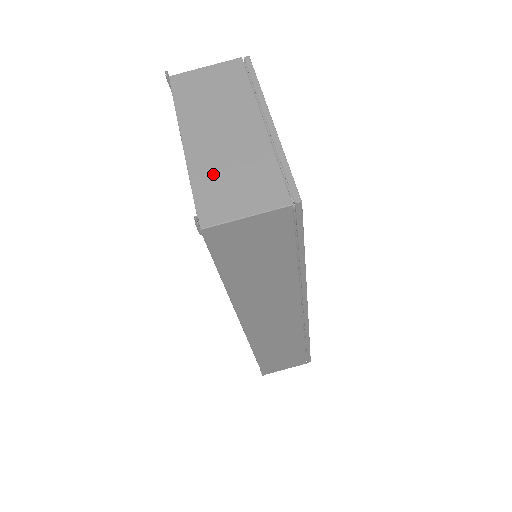
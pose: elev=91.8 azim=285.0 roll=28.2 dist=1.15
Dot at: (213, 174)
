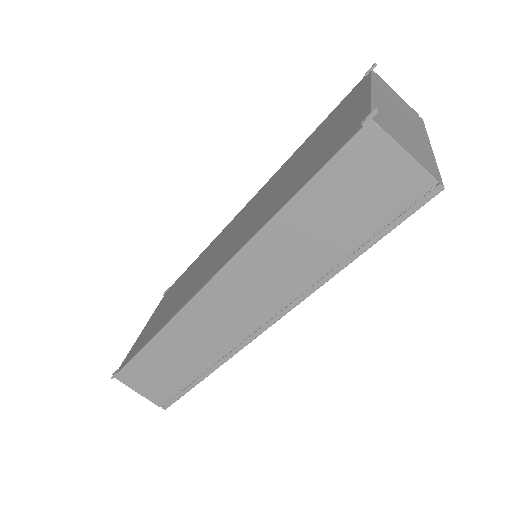
Dot at: (388, 117)
